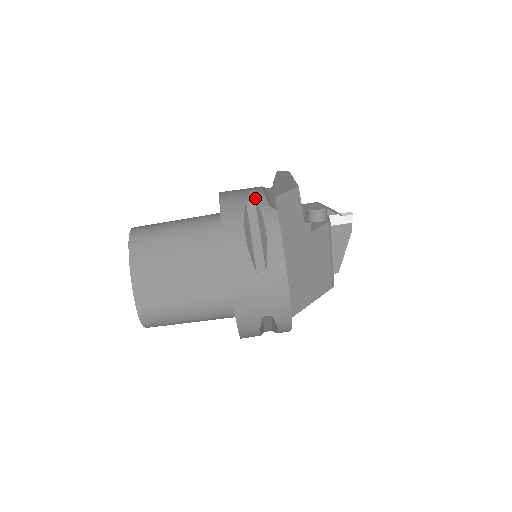
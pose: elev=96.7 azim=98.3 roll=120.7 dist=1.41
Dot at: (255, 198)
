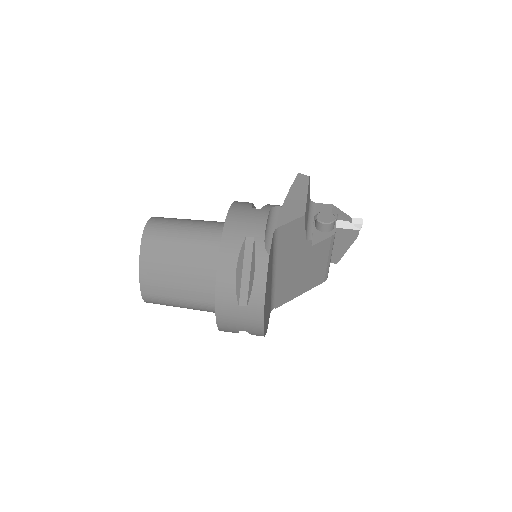
Dot at: (255, 234)
